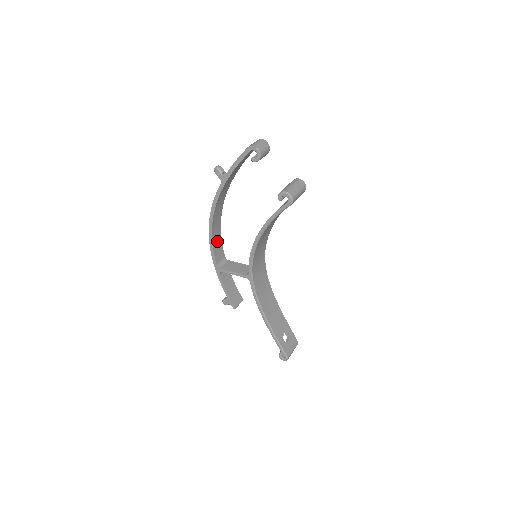
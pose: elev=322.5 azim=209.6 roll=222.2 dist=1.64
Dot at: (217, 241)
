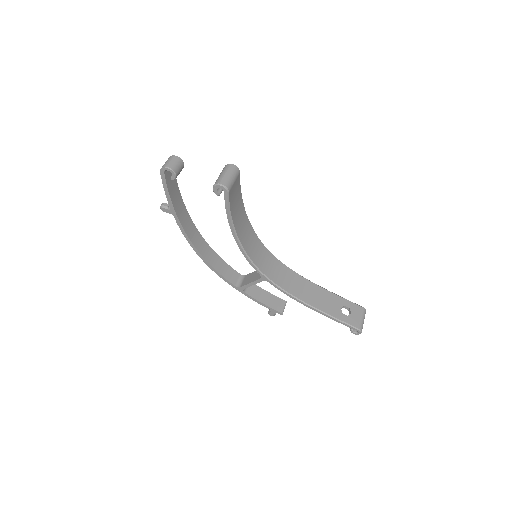
Dot at: (221, 266)
